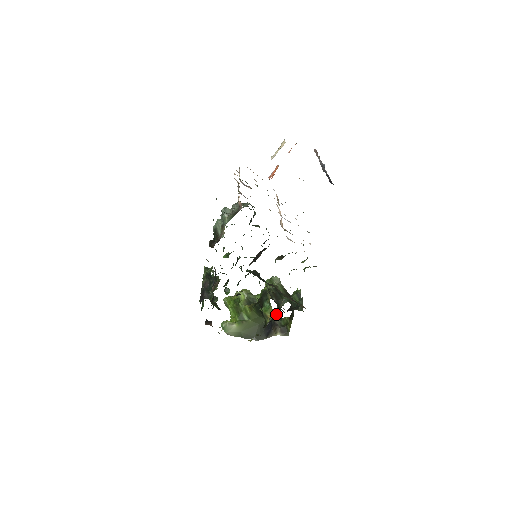
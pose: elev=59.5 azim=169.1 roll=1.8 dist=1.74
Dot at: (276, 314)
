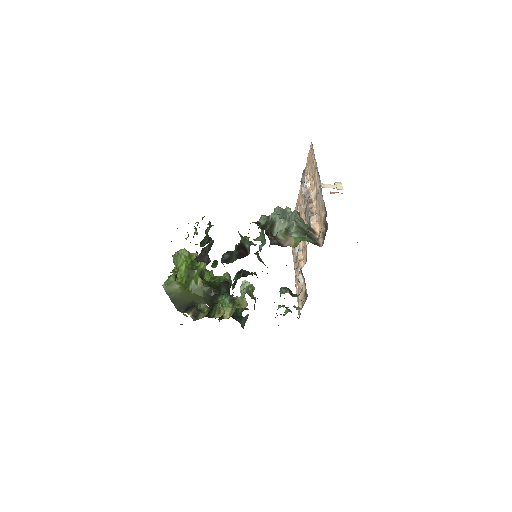
Dot at: occluded
